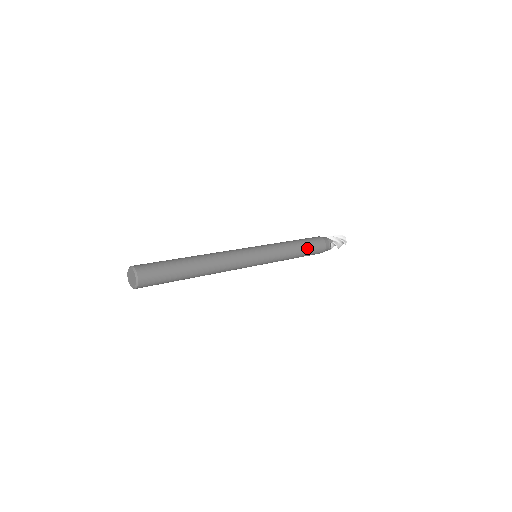
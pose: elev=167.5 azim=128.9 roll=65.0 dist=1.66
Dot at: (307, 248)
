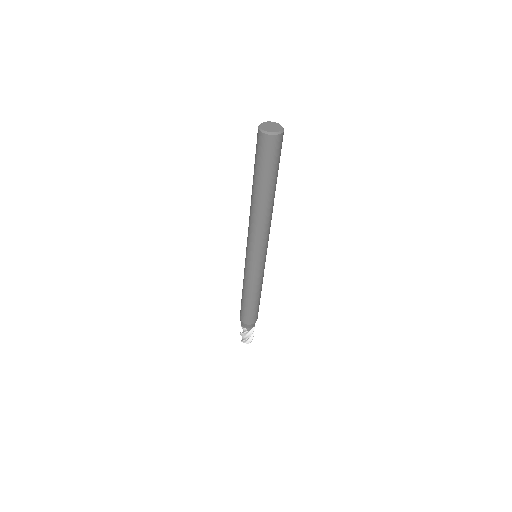
Dot at: (259, 302)
